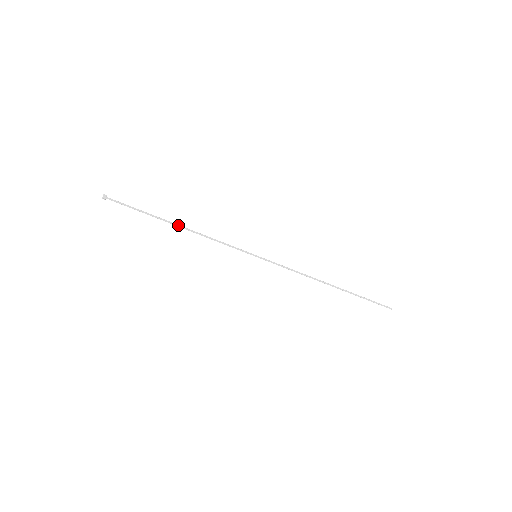
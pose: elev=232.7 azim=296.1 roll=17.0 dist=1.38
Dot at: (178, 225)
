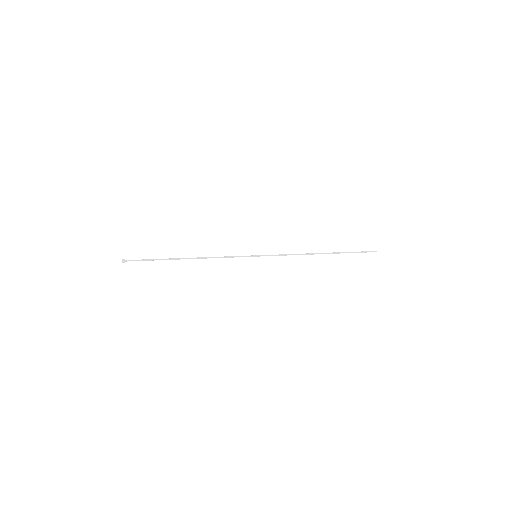
Dot at: occluded
